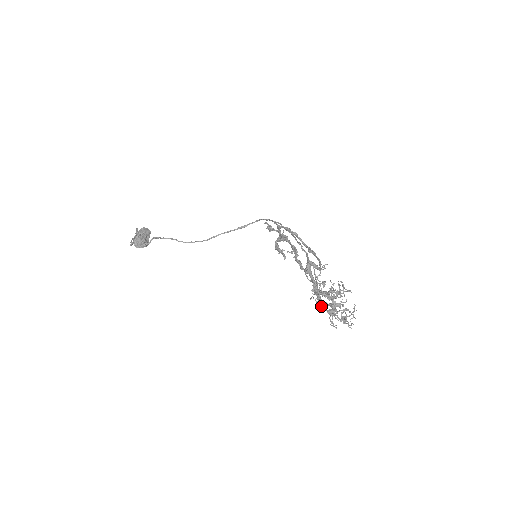
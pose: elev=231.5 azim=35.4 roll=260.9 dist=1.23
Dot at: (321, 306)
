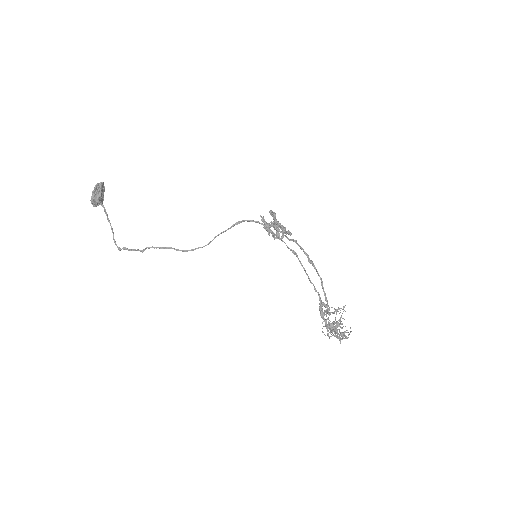
Dot at: occluded
